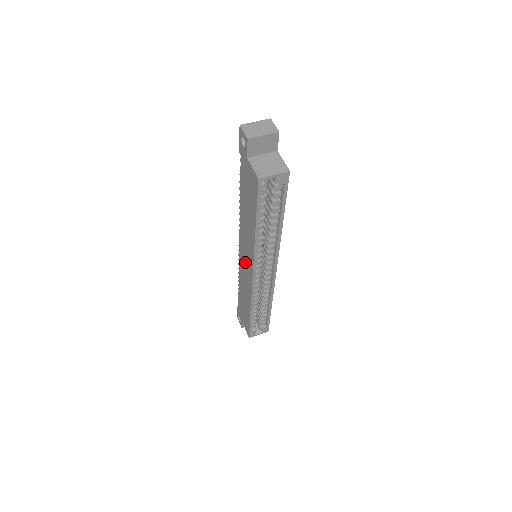
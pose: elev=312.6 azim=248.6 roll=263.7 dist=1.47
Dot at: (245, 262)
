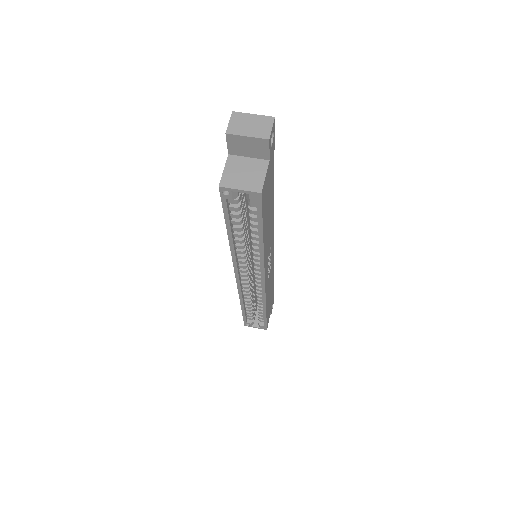
Dot at: occluded
